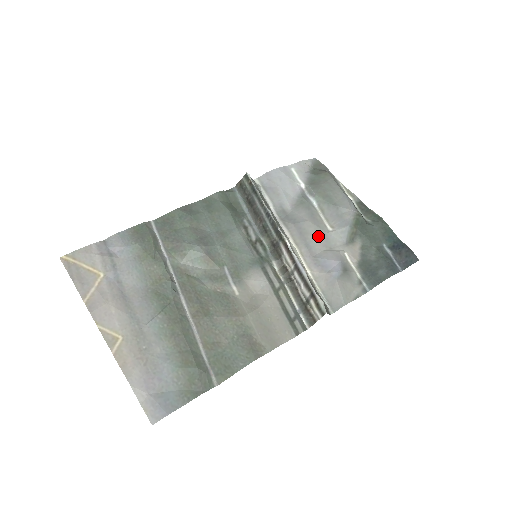
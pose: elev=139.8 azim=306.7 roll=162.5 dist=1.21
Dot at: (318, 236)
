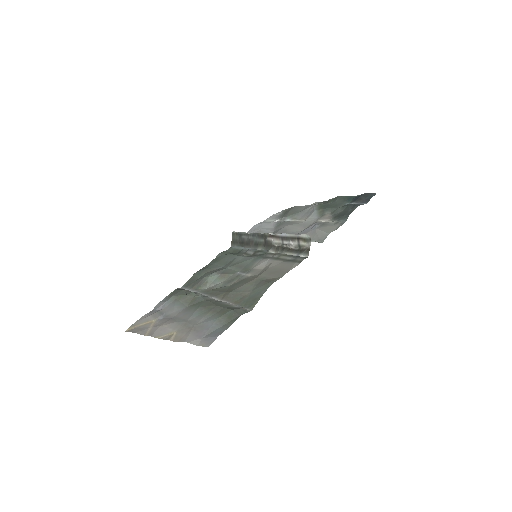
Dot at: (297, 227)
